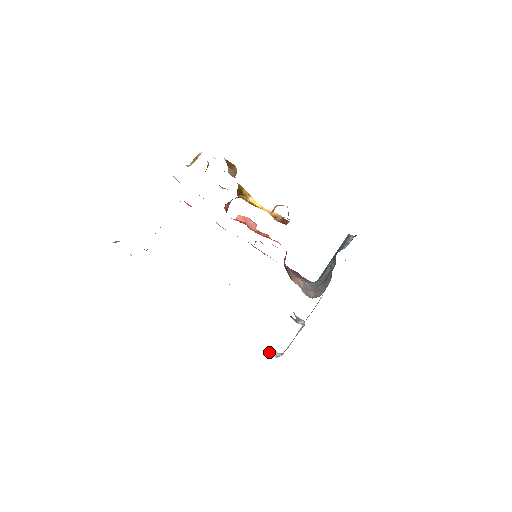
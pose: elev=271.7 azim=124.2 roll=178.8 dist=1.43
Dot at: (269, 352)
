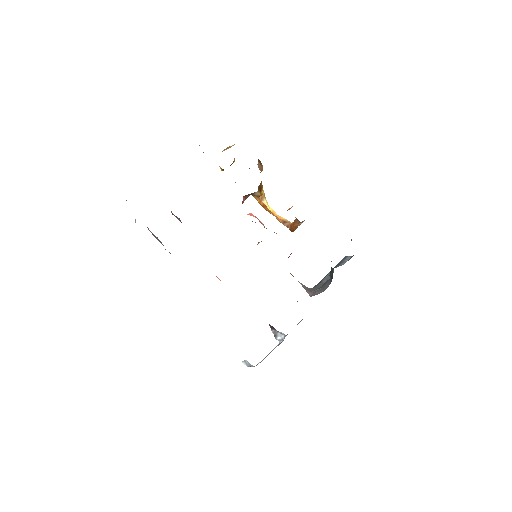
Dot at: (242, 361)
